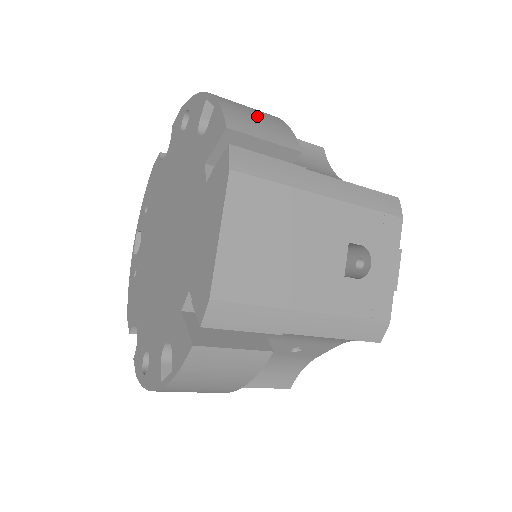
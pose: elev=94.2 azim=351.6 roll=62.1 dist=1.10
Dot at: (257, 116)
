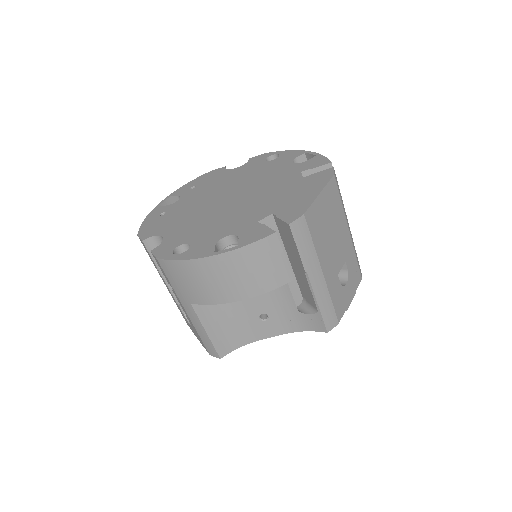
Dot at: occluded
